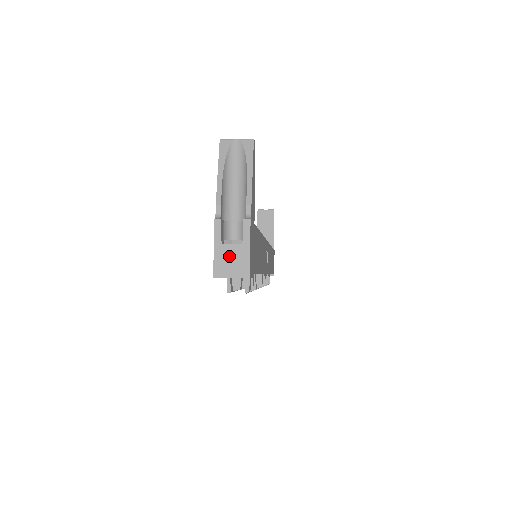
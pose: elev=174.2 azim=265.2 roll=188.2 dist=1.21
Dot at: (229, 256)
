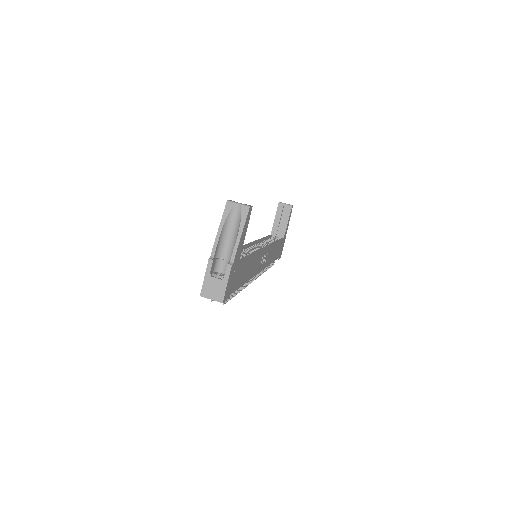
Dot at: (213, 285)
